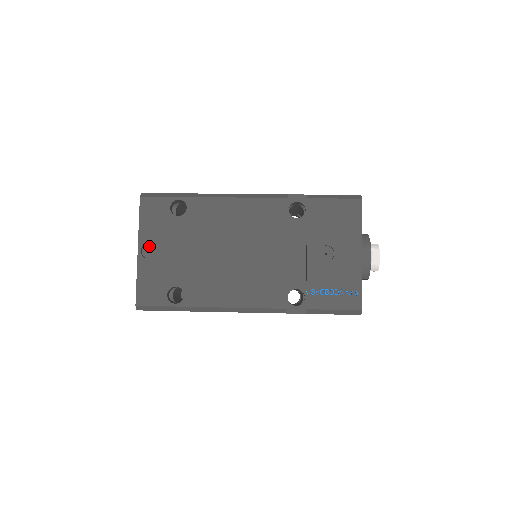
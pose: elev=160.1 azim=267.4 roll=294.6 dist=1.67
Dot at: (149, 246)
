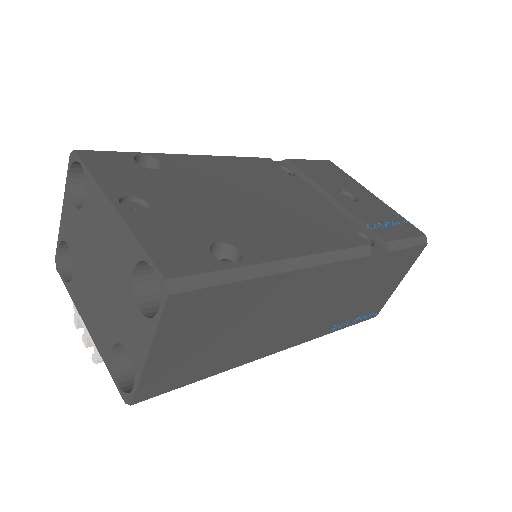
Dot at: (128, 204)
